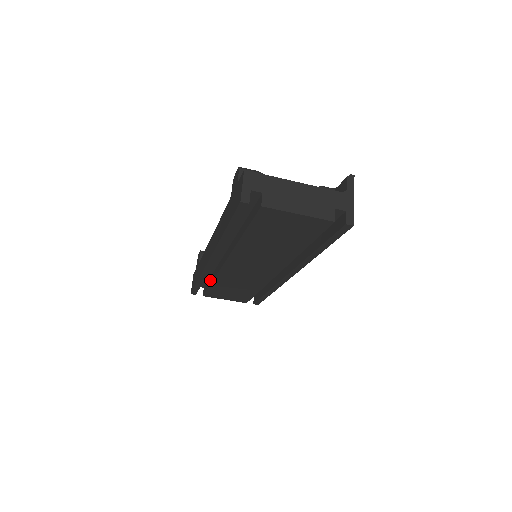
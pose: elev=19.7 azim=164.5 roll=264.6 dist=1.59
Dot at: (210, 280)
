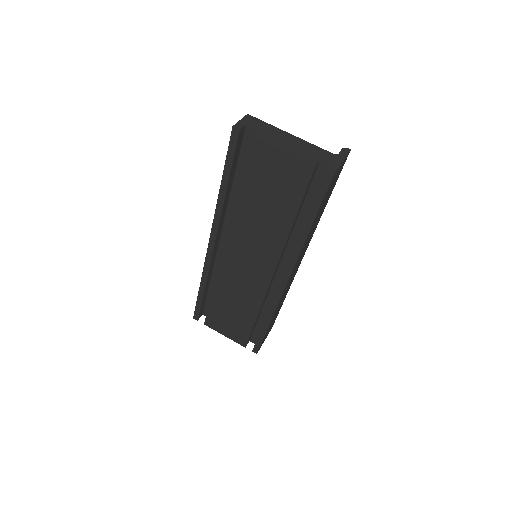
Dot at: occluded
